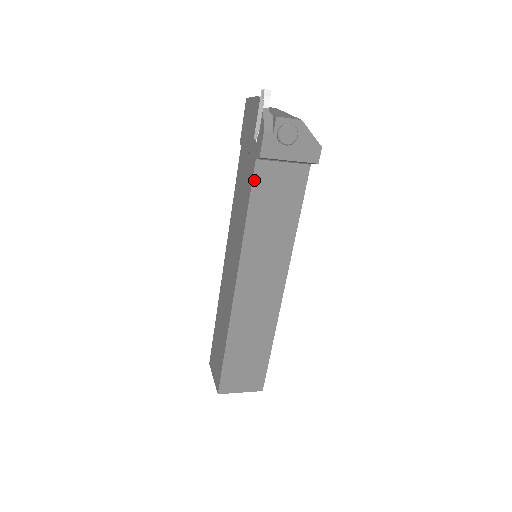
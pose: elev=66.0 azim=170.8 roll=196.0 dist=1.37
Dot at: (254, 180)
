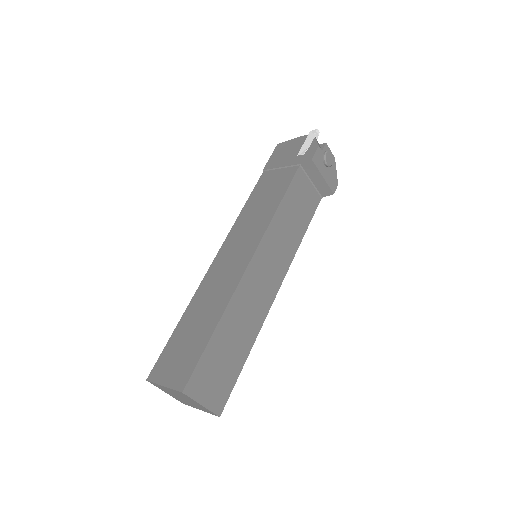
Dot at: (294, 179)
